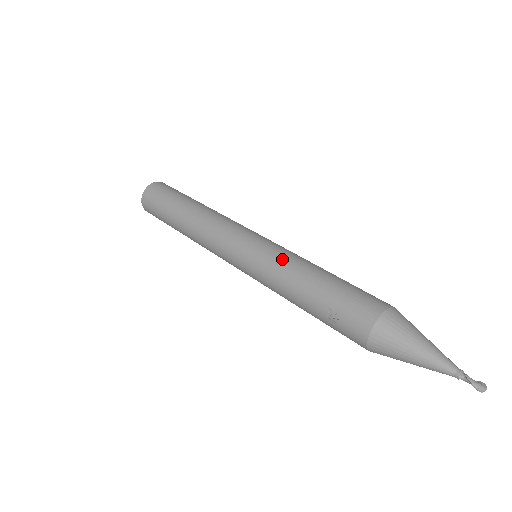
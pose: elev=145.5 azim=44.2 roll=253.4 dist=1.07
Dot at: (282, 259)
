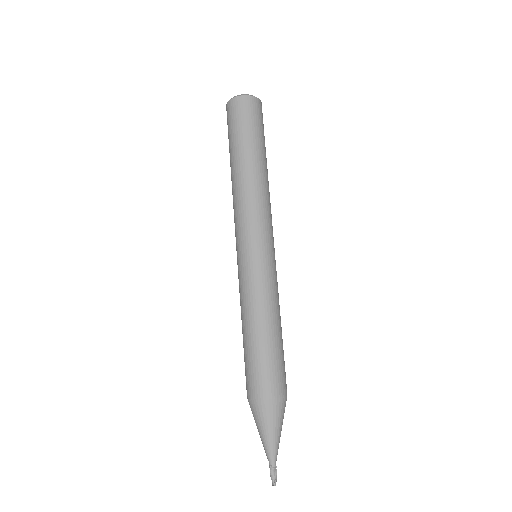
Dot at: (241, 294)
